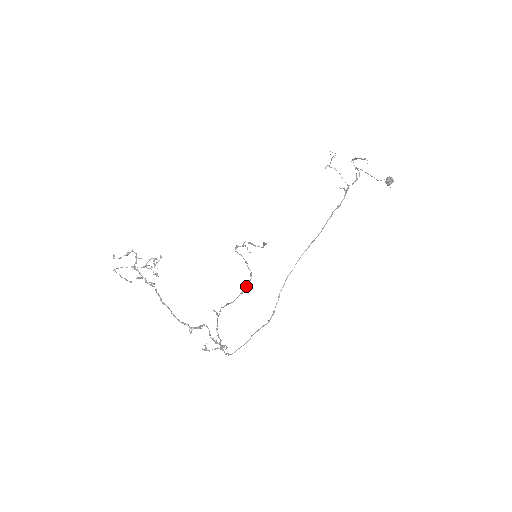
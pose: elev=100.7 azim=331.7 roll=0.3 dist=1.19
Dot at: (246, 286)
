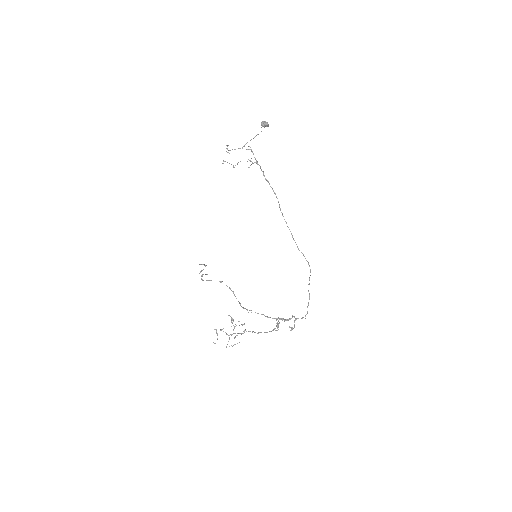
Dot at: (229, 288)
